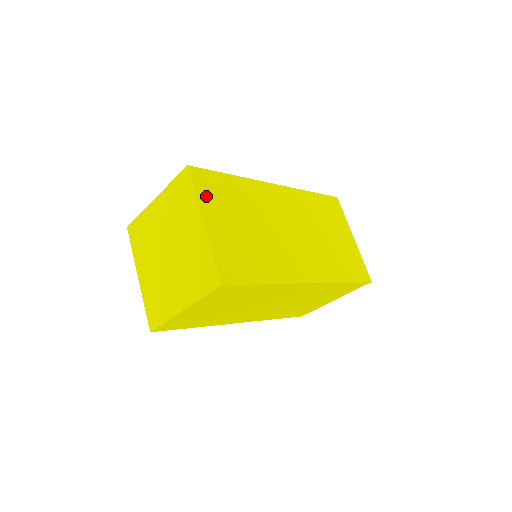
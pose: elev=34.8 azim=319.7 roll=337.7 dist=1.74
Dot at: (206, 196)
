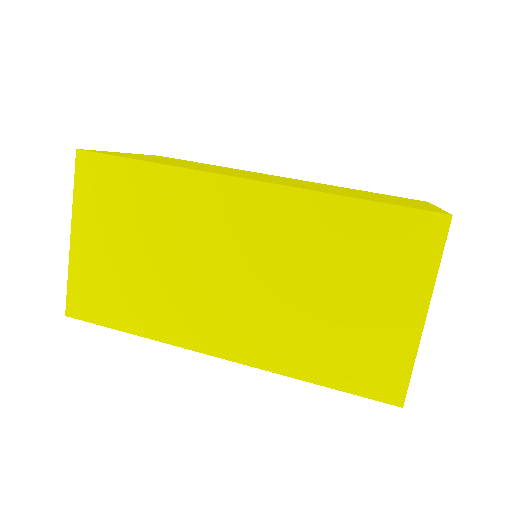
Dot at: (88, 198)
